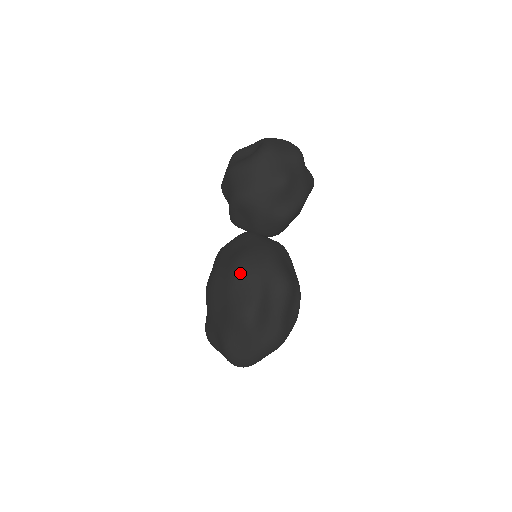
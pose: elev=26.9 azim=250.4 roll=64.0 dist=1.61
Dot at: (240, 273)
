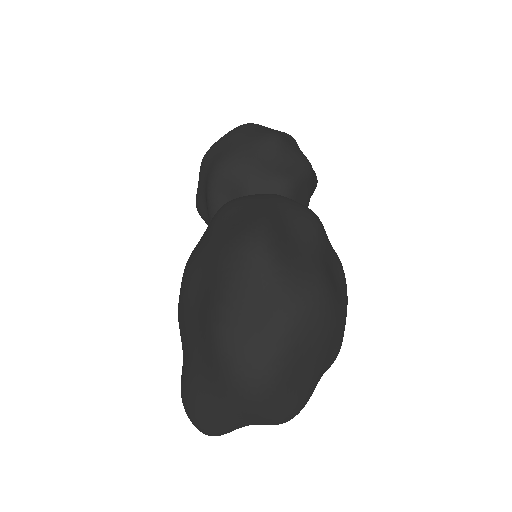
Dot at: (229, 205)
